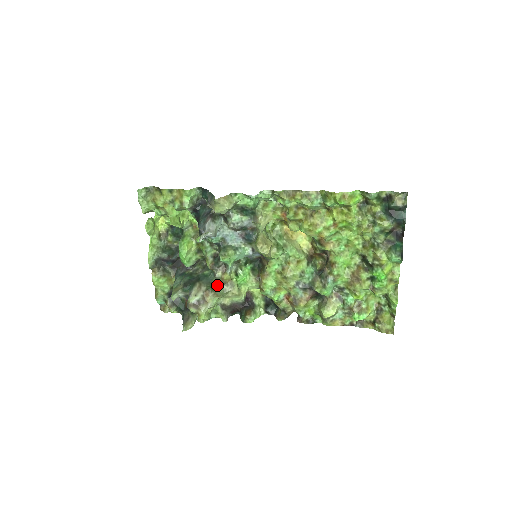
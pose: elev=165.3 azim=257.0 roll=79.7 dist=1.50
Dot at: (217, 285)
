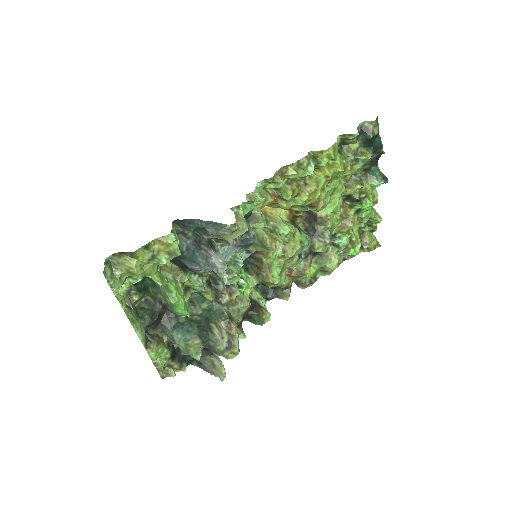
Dot at: (228, 311)
